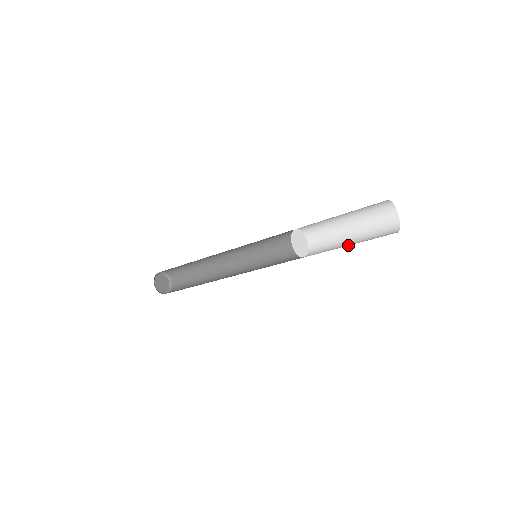
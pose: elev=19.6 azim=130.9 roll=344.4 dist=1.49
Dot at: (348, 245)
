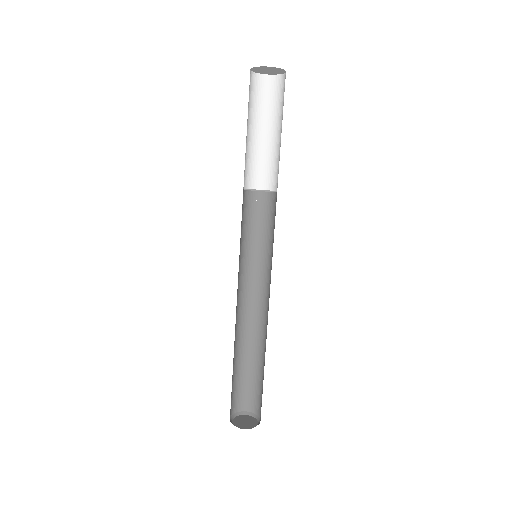
Dot at: occluded
